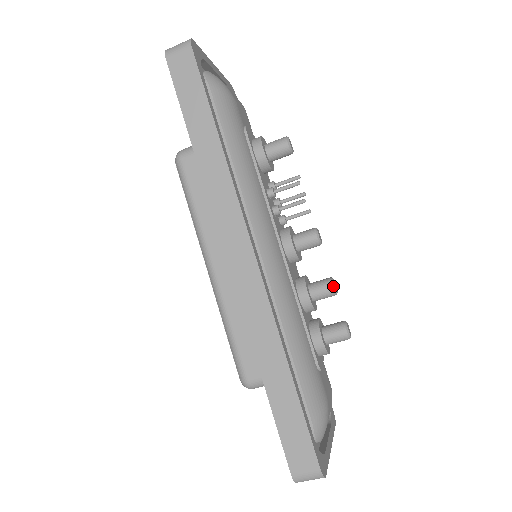
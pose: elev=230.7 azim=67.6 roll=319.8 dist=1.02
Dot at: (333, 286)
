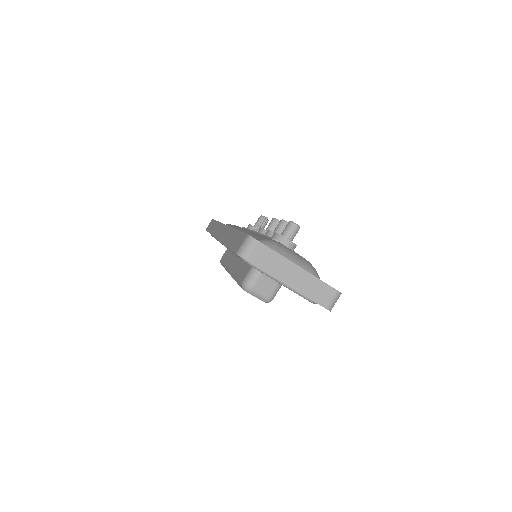
Dot at: (281, 220)
